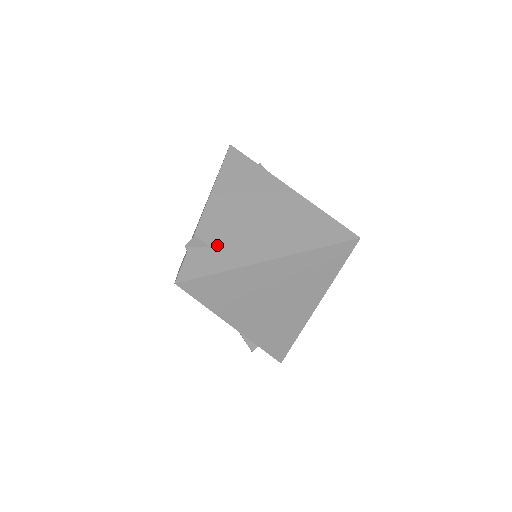
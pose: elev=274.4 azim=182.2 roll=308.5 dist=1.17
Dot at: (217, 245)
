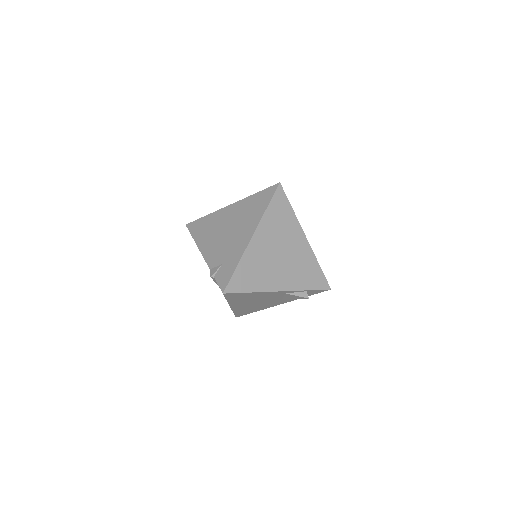
Dot at: (224, 260)
